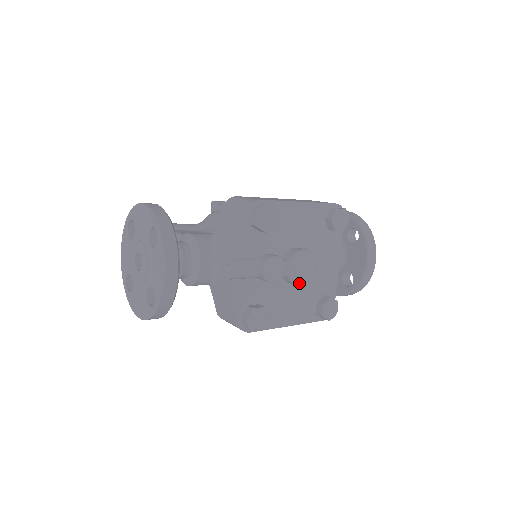
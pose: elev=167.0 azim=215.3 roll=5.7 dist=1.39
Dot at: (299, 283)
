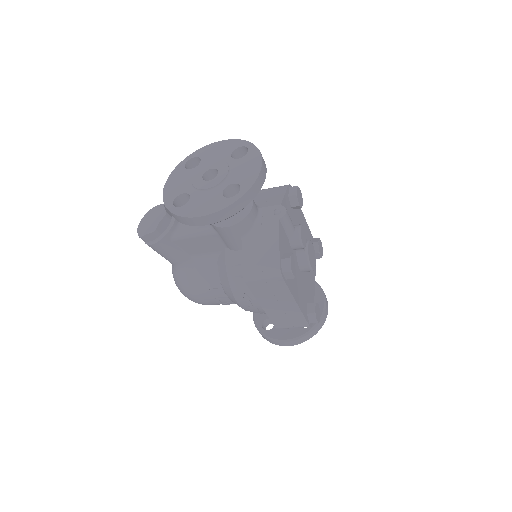
Dot at: (310, 264)
